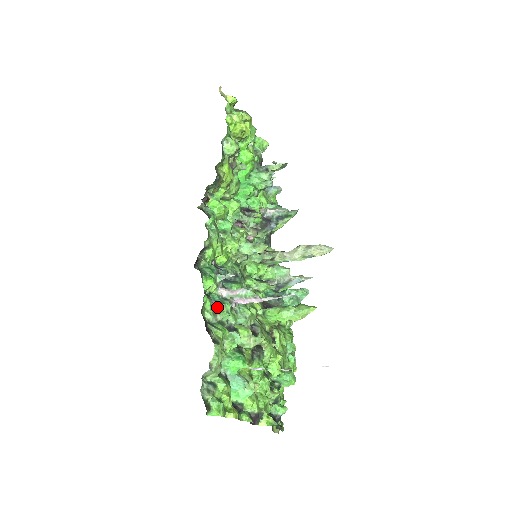
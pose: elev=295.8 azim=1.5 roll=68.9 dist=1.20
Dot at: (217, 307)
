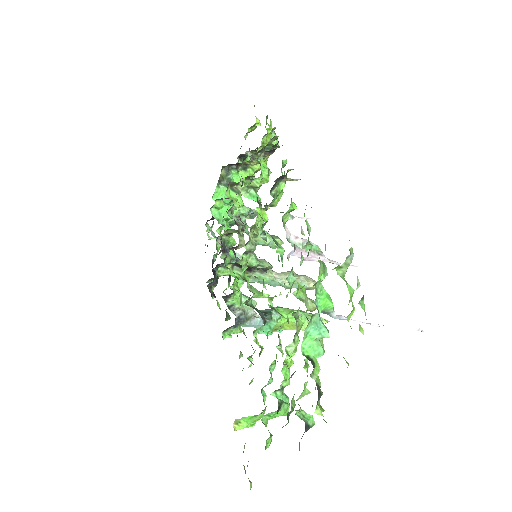
Dot at: occluded
